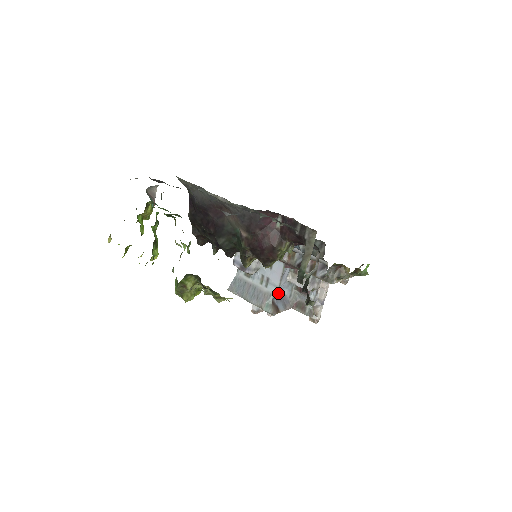
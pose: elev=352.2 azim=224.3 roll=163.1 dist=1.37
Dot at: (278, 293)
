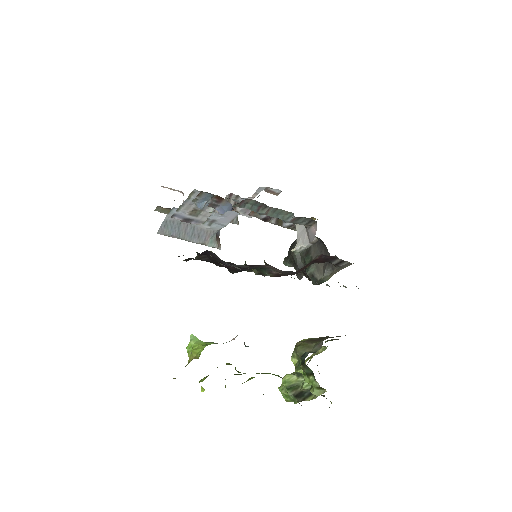
Dot at: (221, 227)
